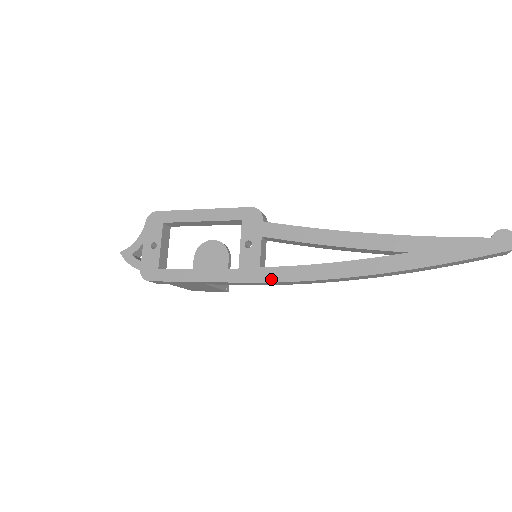
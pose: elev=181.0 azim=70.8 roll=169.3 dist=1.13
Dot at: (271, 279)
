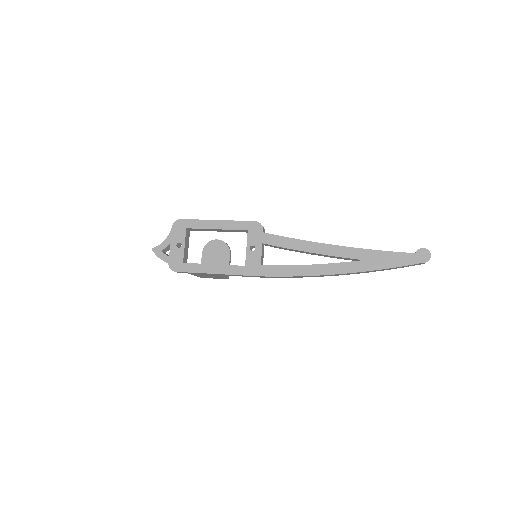
Dot at: (269, 274)
